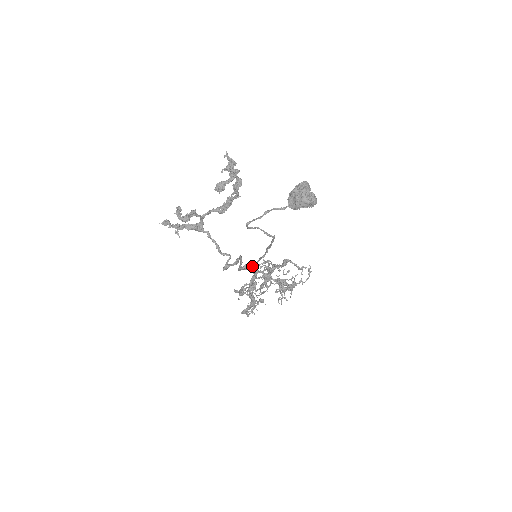
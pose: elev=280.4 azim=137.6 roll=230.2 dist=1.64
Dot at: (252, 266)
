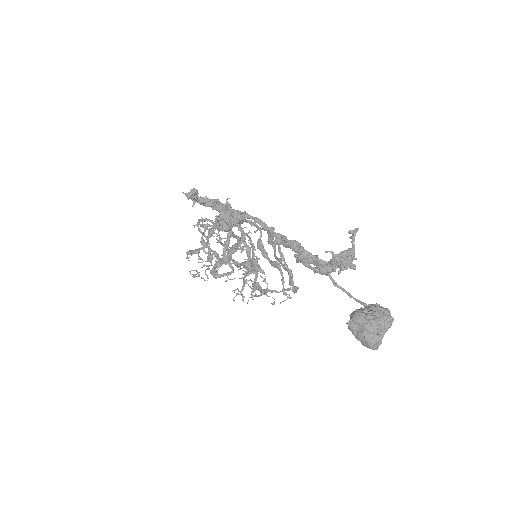
Dot at: occluded
